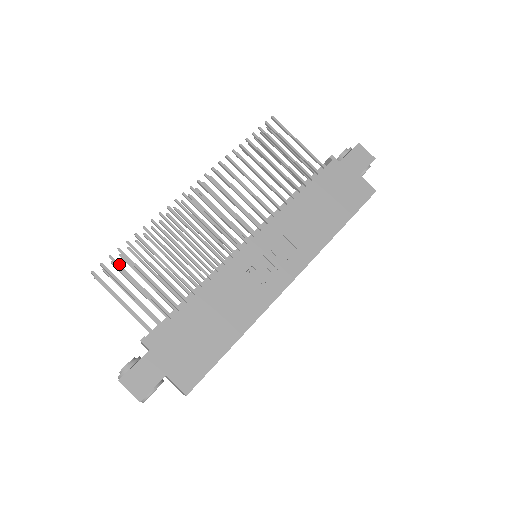
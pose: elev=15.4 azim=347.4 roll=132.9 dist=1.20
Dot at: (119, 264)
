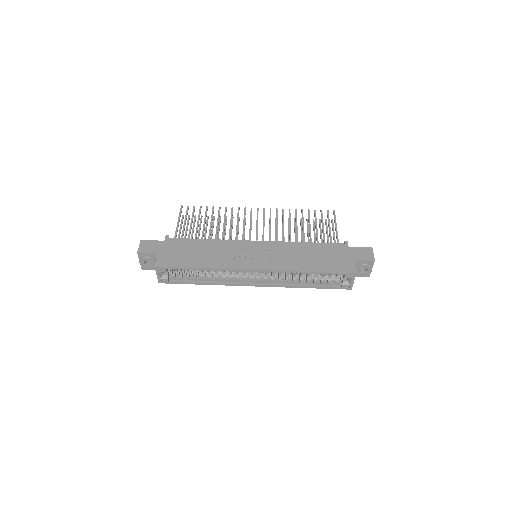
Dot at: (194, 210)
